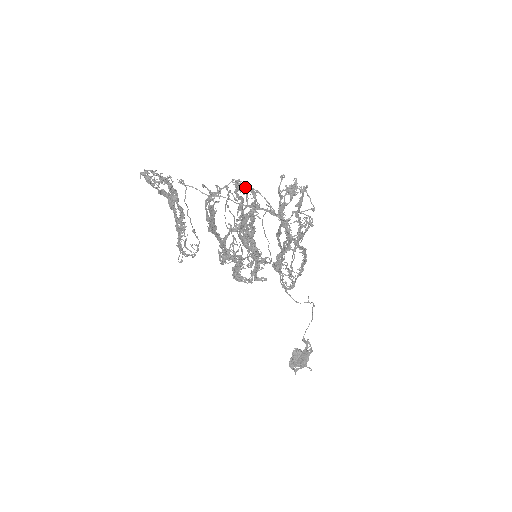
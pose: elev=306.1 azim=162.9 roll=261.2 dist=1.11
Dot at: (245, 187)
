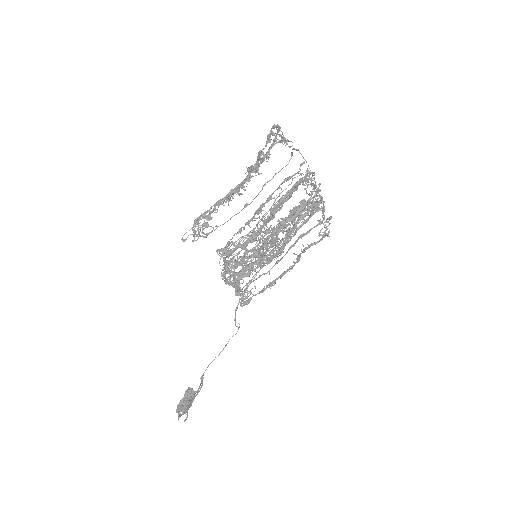
Dot at: occluded
